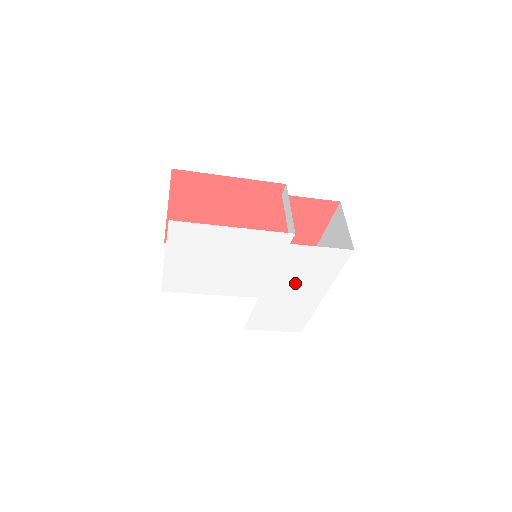
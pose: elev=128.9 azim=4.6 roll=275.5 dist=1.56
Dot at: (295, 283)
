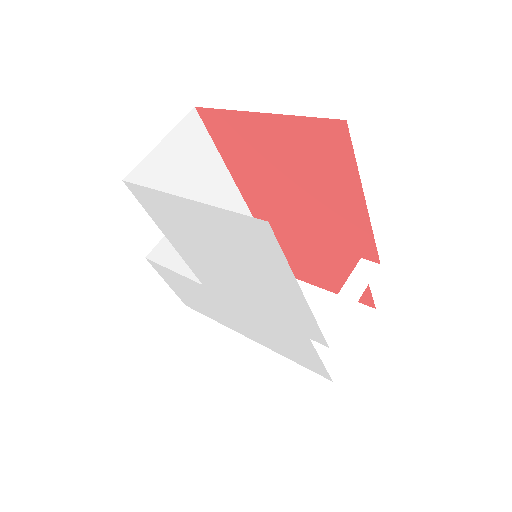
Dot at: (250, 322)
